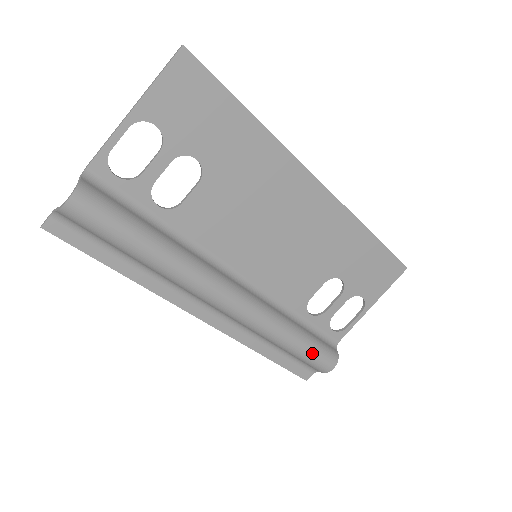
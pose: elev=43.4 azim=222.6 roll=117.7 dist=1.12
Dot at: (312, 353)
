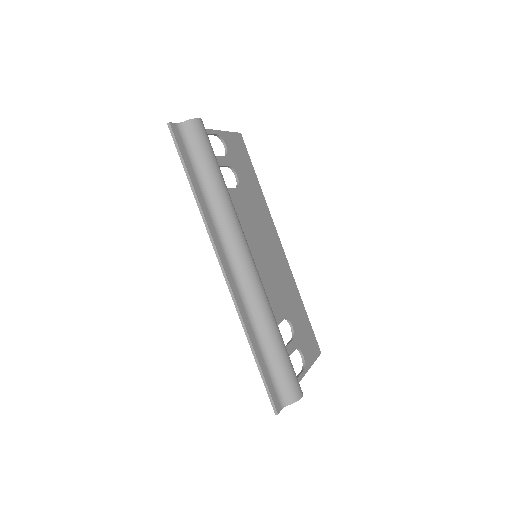
Dot at: (290, 363)
